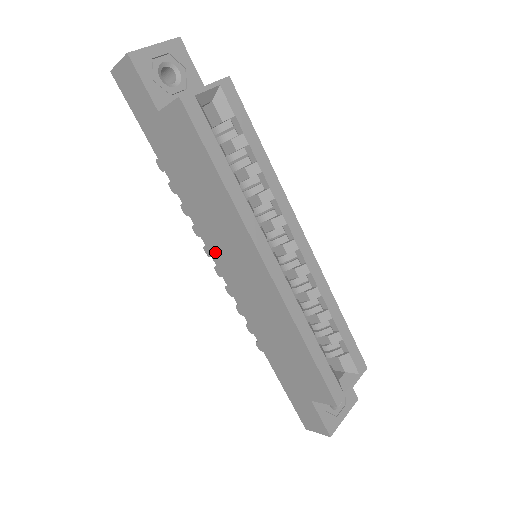
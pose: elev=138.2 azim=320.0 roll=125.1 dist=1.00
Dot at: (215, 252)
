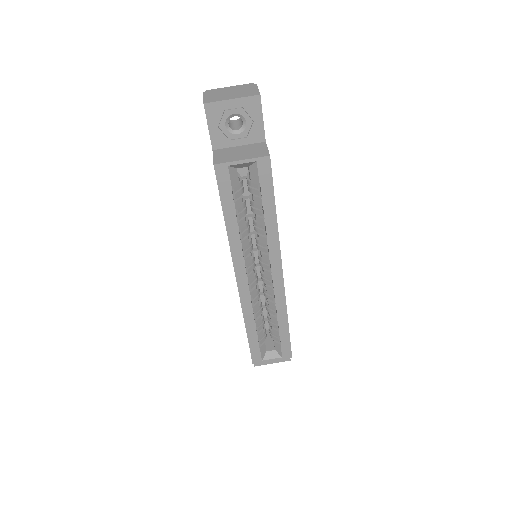
Dot at: occluded
